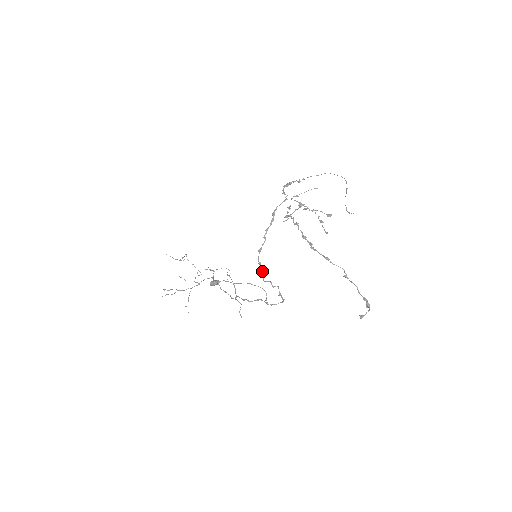
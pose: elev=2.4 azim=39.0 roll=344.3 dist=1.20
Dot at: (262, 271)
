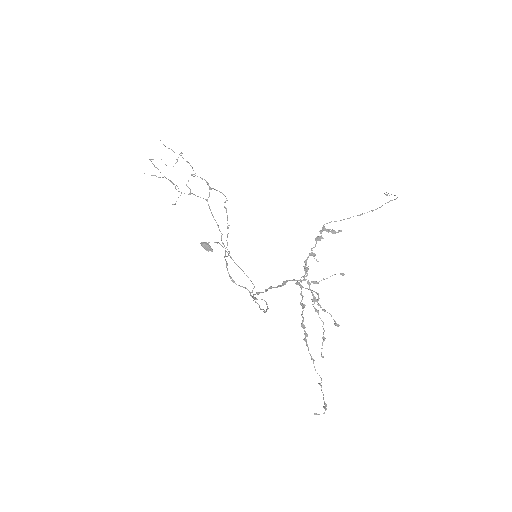
Dot at: occluded
